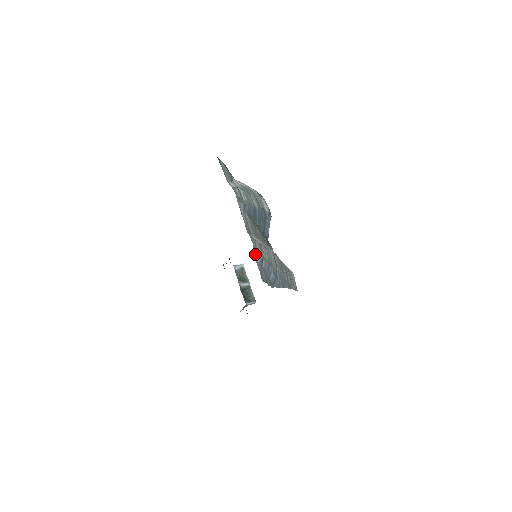
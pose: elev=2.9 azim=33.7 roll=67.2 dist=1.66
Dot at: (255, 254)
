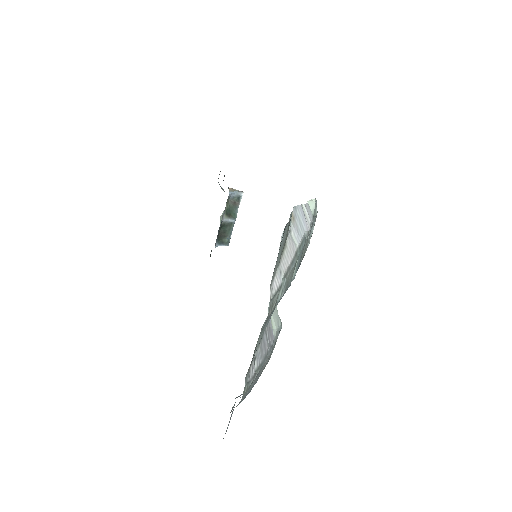
Dot at: (236, 406)
